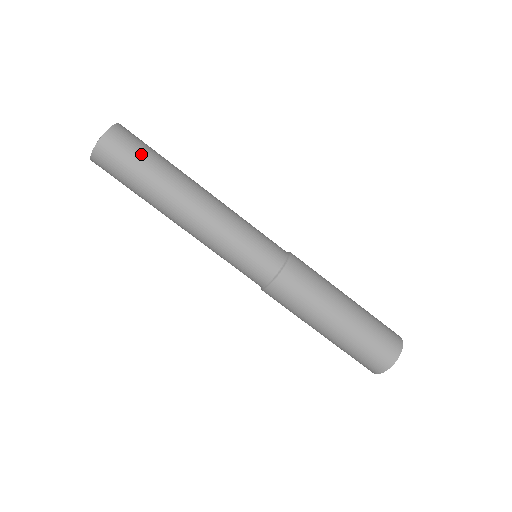
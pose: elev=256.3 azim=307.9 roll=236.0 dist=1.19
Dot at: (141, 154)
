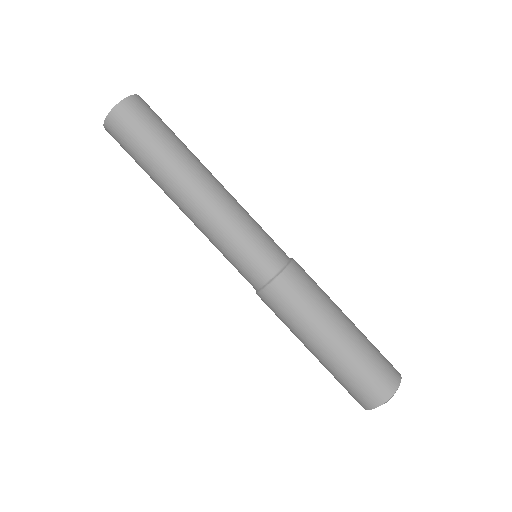
Dot at: (145, 135)
